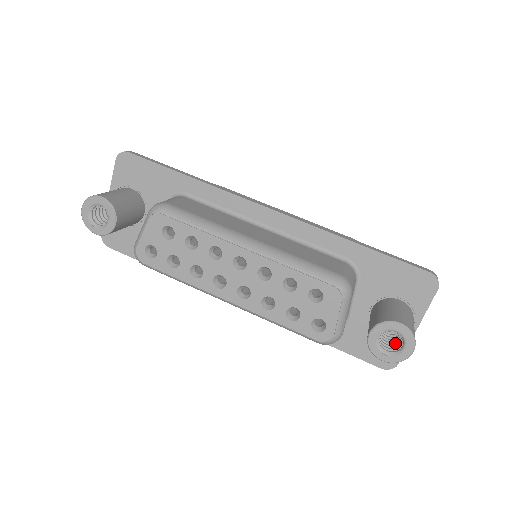
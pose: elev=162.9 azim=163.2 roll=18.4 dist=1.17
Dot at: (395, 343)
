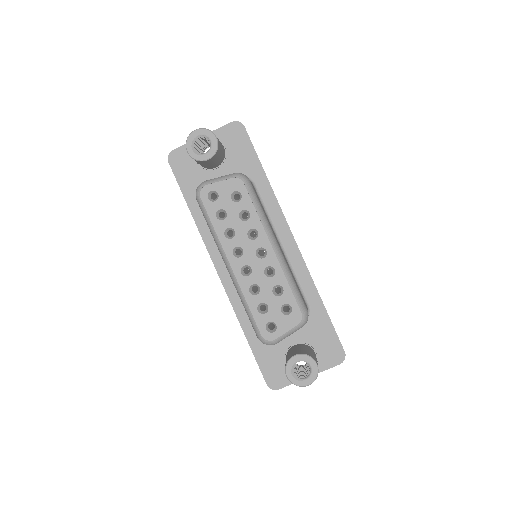
Dot at: (298, 373)
